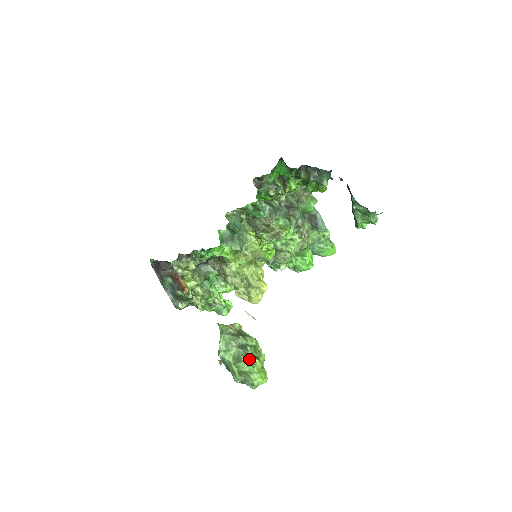
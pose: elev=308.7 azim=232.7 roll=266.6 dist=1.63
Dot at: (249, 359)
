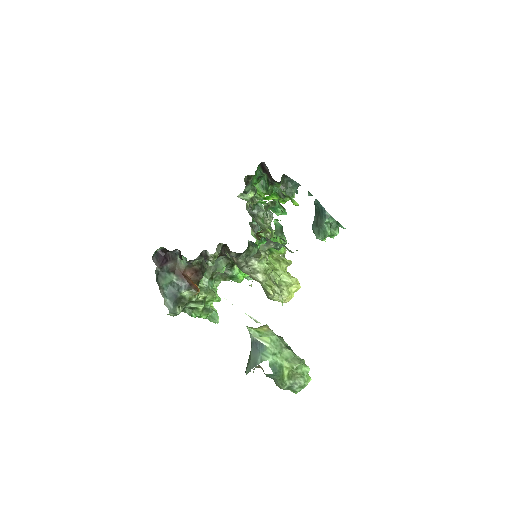
Dot at: (301, 359)
